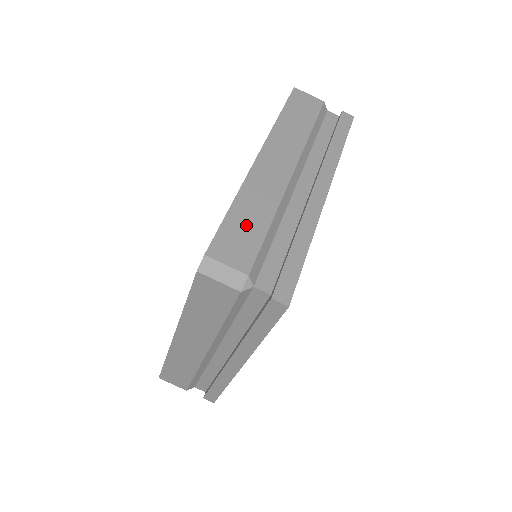
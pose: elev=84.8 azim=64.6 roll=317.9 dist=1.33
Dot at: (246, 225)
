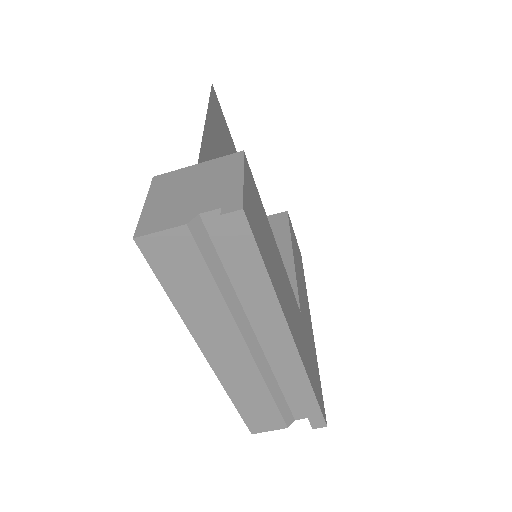
Dot at: (257, 408)
